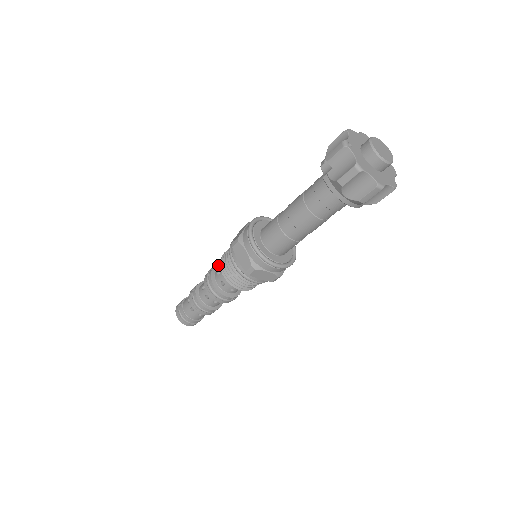
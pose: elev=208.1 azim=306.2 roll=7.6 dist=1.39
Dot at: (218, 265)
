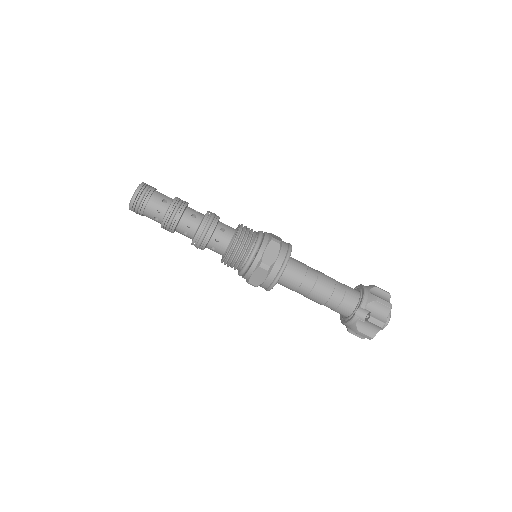
Dot at: (218, 222)
